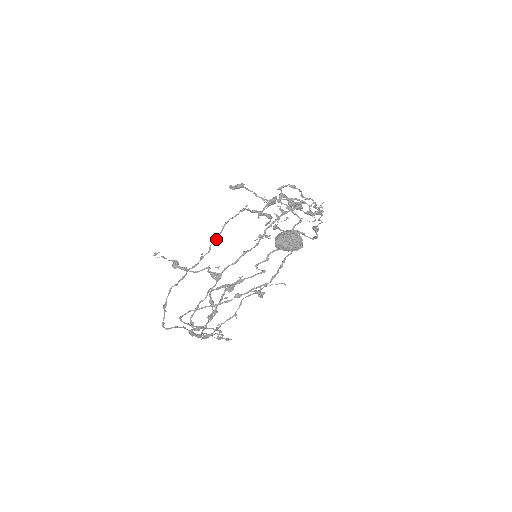
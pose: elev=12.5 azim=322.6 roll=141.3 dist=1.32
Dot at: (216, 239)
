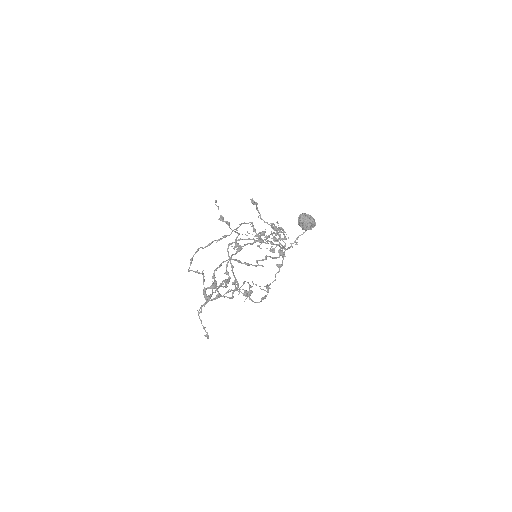
Dot at: (236, 229)
